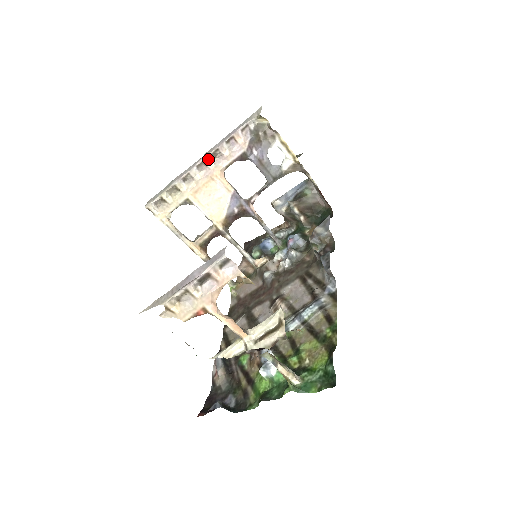
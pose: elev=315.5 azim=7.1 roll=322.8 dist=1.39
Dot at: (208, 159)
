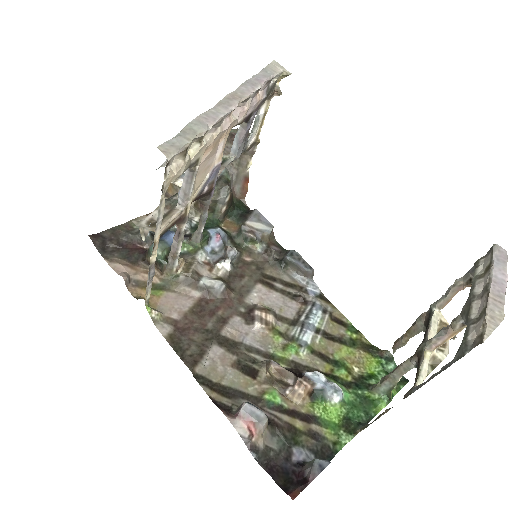
Dot at: occluded
